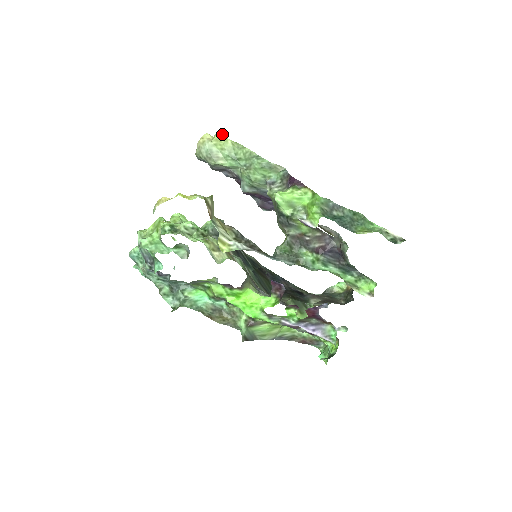
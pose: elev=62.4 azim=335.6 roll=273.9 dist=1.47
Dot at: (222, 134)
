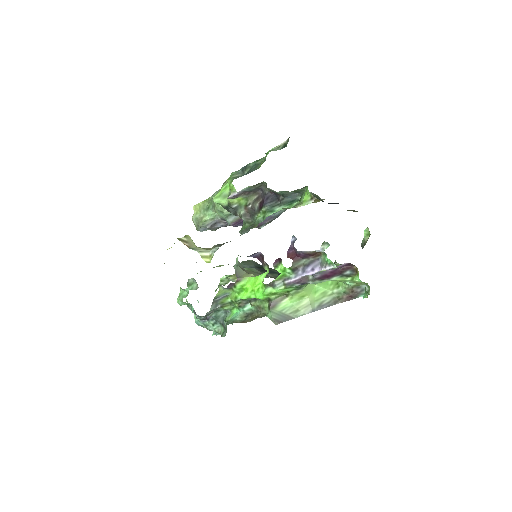
Dot at: occluded
